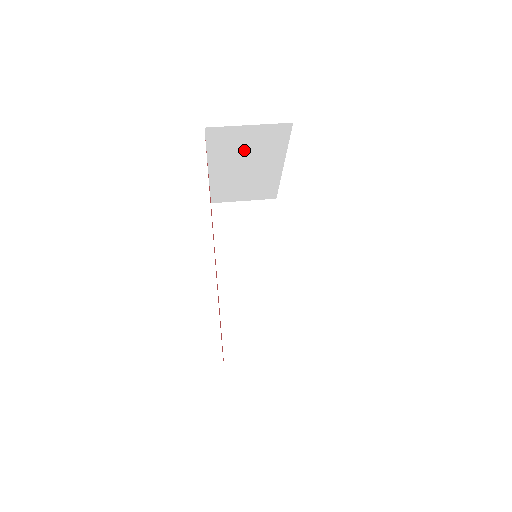
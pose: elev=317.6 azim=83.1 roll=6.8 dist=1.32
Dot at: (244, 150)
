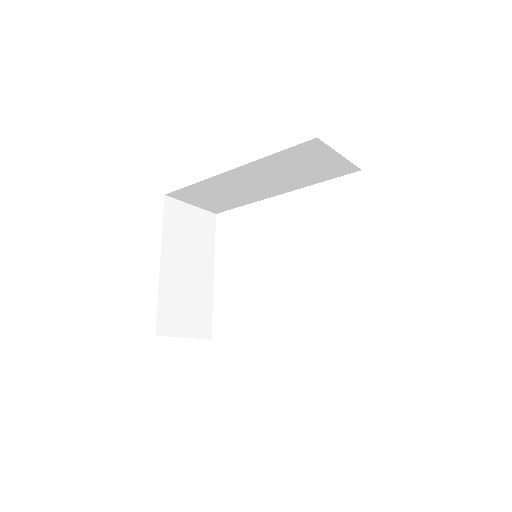
Dot at: (188, 238)
